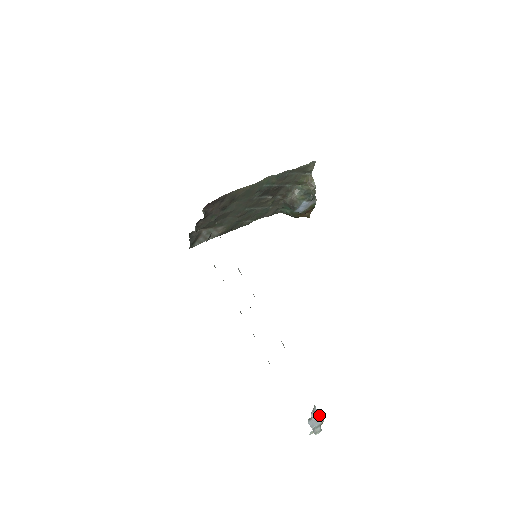
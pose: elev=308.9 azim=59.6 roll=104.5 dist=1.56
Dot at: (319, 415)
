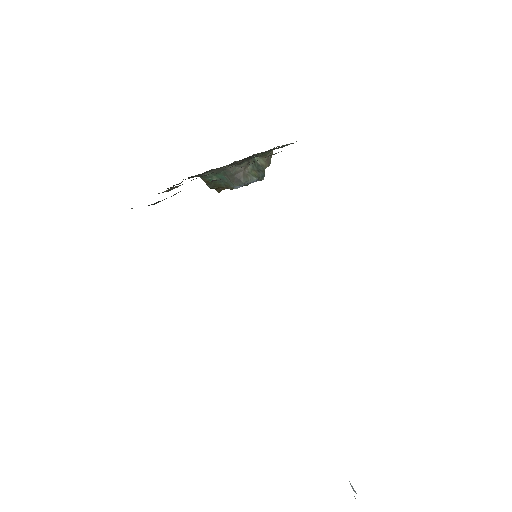
Dot at: occluded
